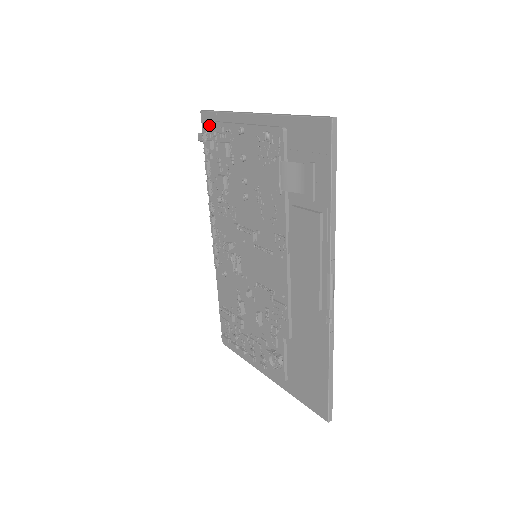
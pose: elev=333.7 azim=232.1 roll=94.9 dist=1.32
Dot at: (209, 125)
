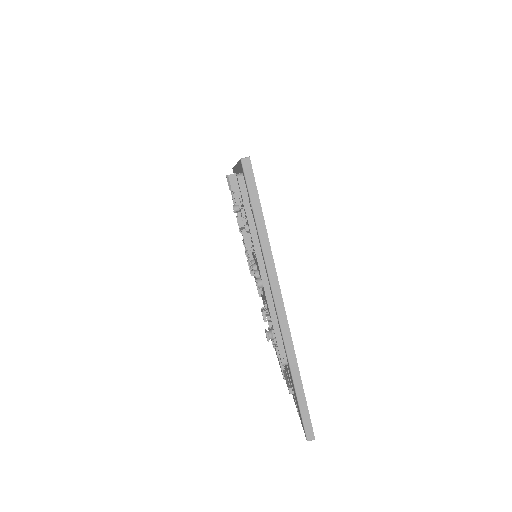
Dot at: occluded
